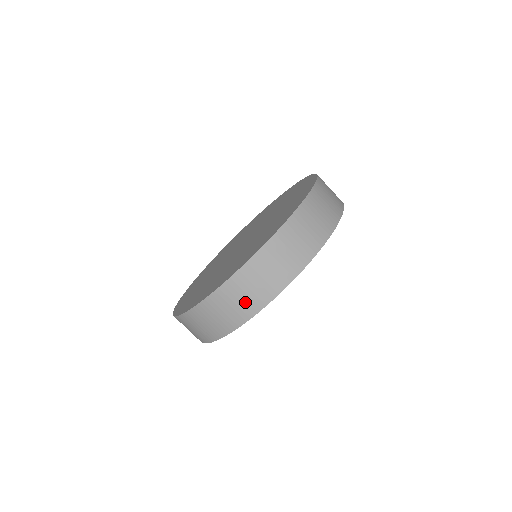
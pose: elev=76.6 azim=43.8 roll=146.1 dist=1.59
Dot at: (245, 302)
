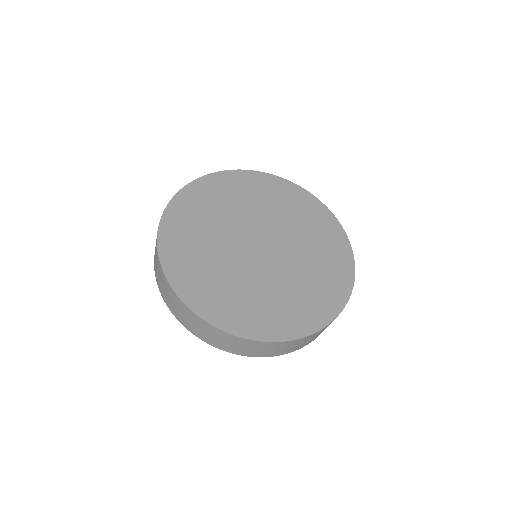
Dot at: (209, 337)
